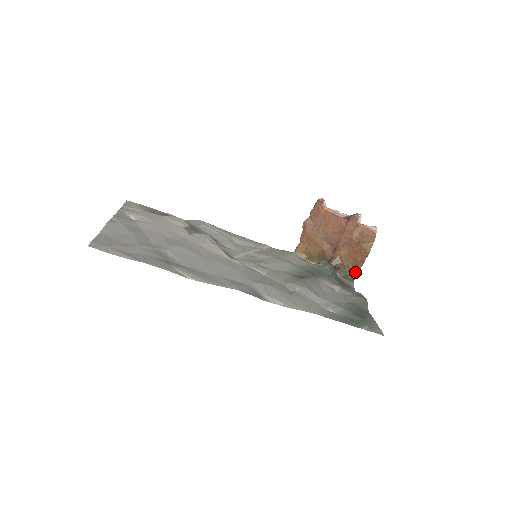
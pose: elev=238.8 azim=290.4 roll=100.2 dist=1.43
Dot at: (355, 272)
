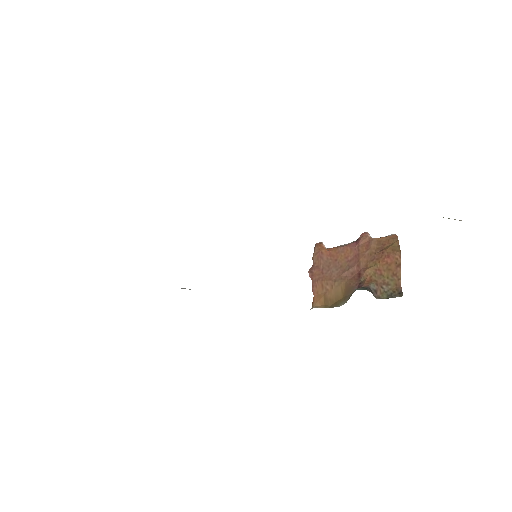
Dot at: (397, 284)
